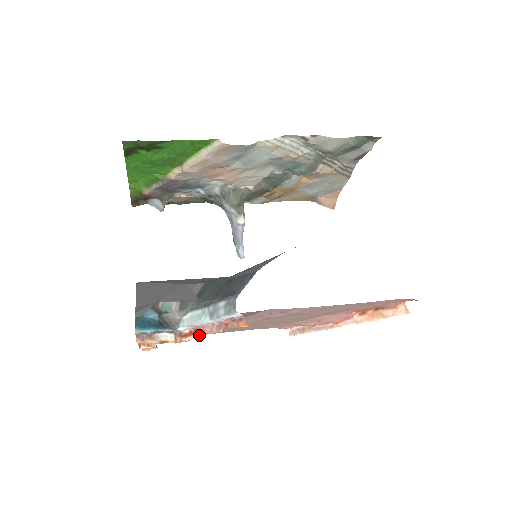
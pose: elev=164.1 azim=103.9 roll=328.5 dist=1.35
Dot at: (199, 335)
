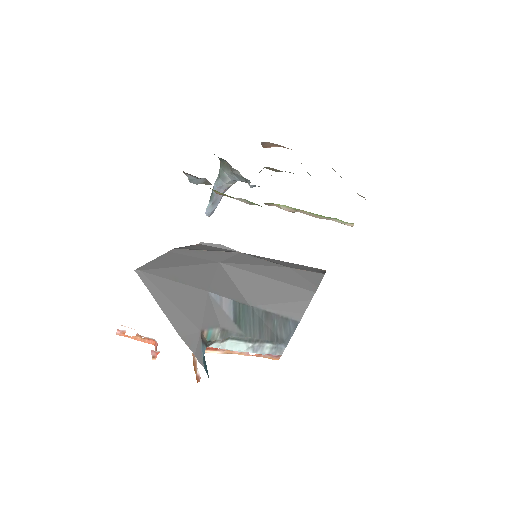
Dot at: (225, 353)
